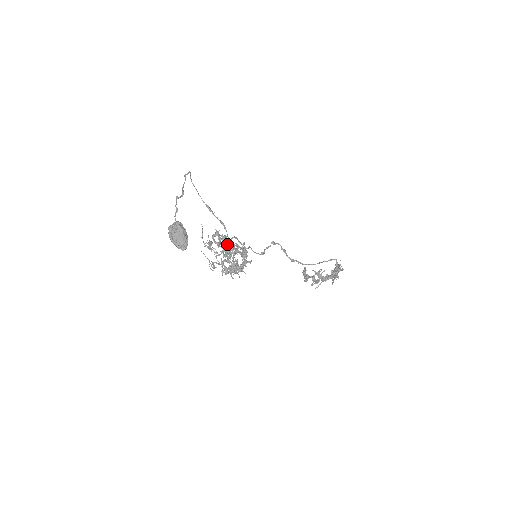
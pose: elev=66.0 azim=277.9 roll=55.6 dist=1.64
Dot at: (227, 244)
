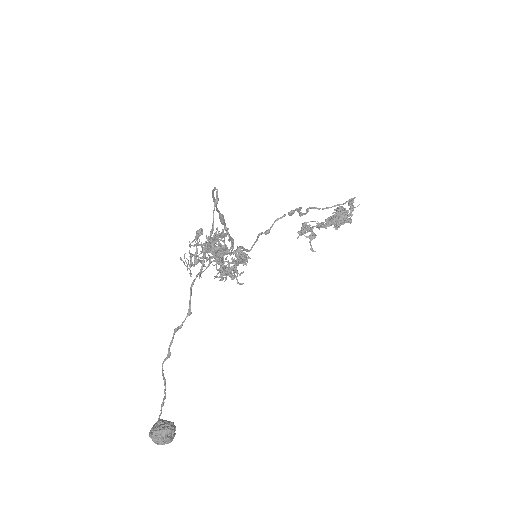
Dot at: (224, 239)
